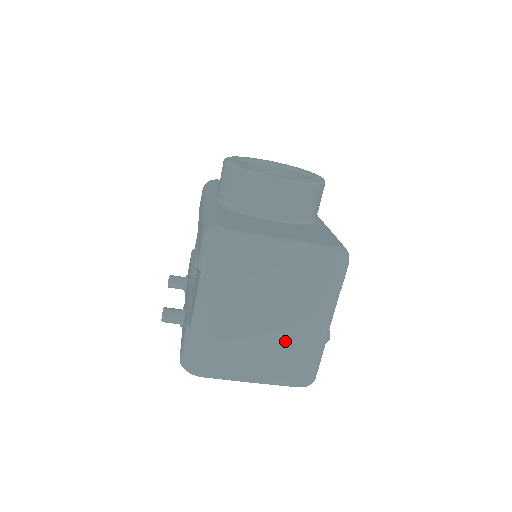
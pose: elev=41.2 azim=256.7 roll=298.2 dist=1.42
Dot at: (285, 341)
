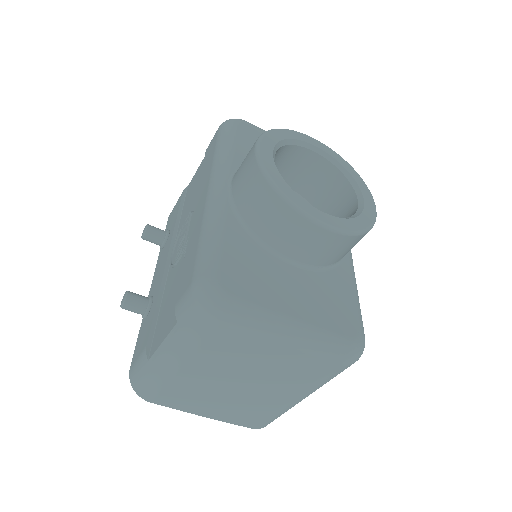
Dot at: (253, 401)
